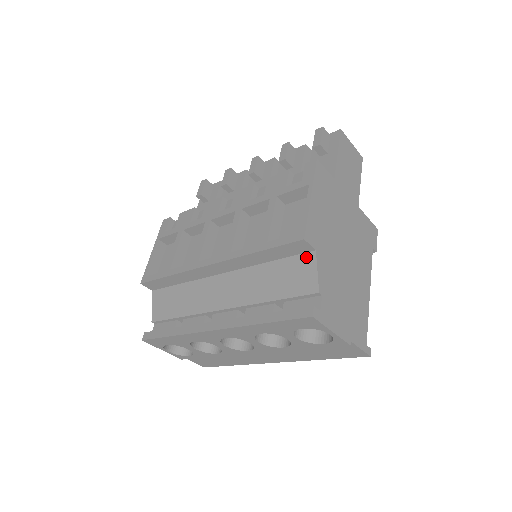
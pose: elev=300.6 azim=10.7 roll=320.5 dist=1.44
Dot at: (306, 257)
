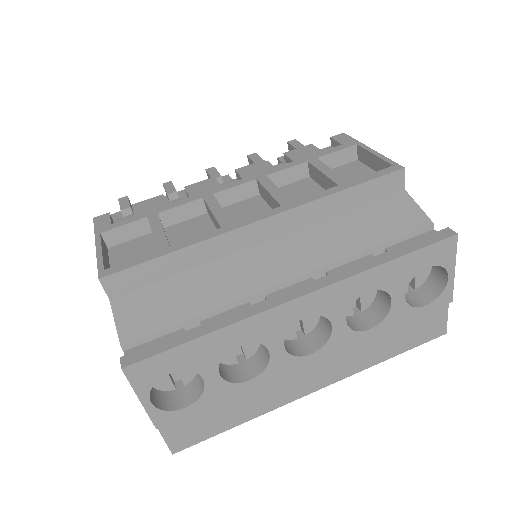
Dot at: (396, 197)
